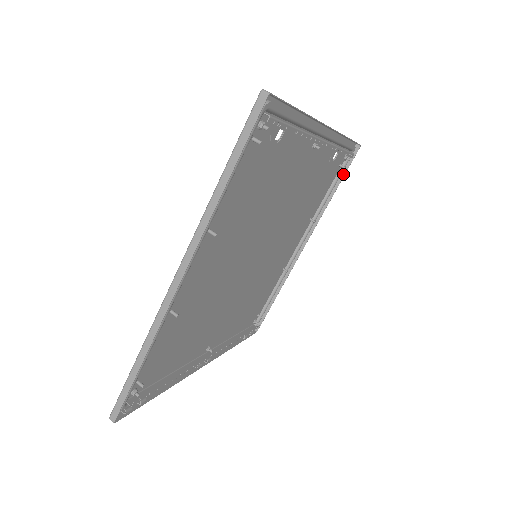
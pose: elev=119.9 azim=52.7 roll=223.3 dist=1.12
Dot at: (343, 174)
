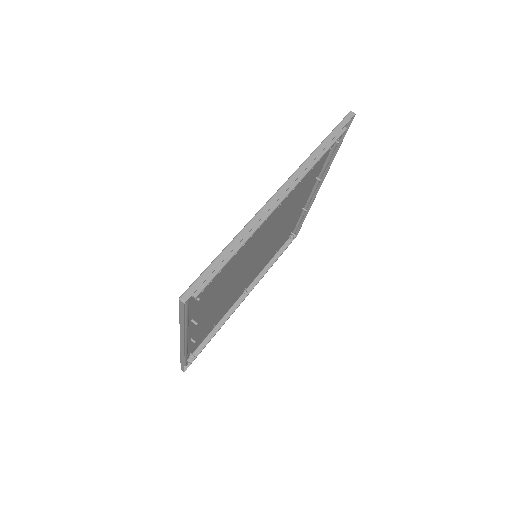
Dot at: (342, 137)
